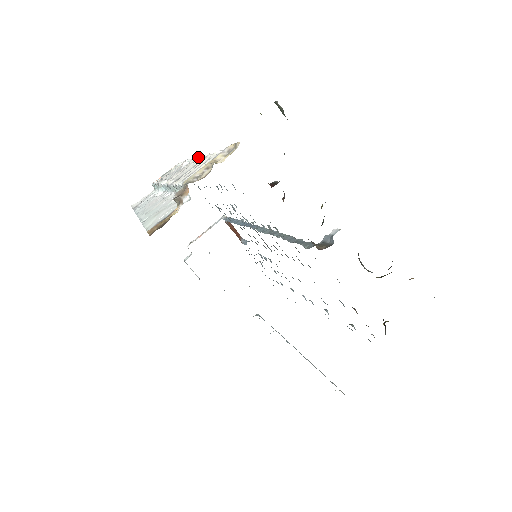
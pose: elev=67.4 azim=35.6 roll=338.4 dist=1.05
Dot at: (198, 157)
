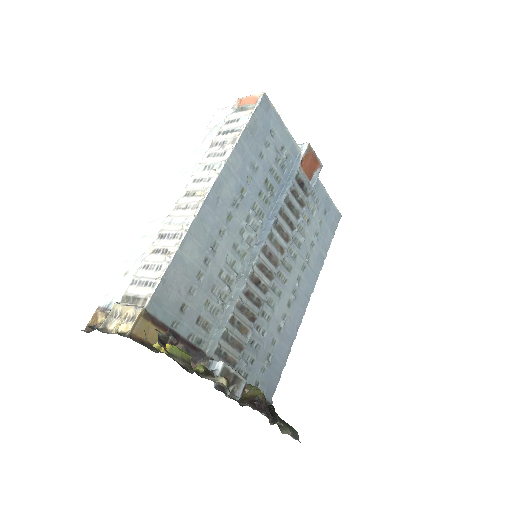
Dot at: (199, 203)
